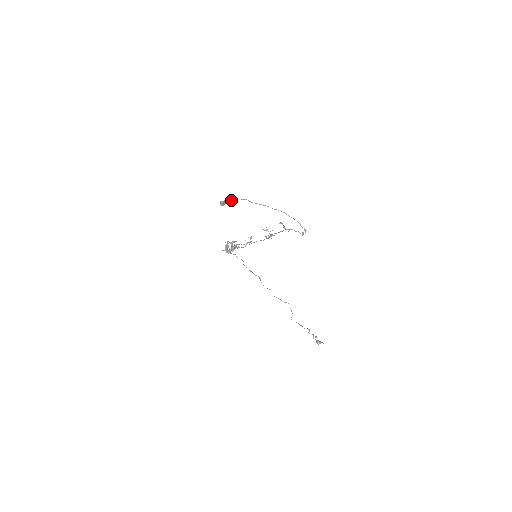
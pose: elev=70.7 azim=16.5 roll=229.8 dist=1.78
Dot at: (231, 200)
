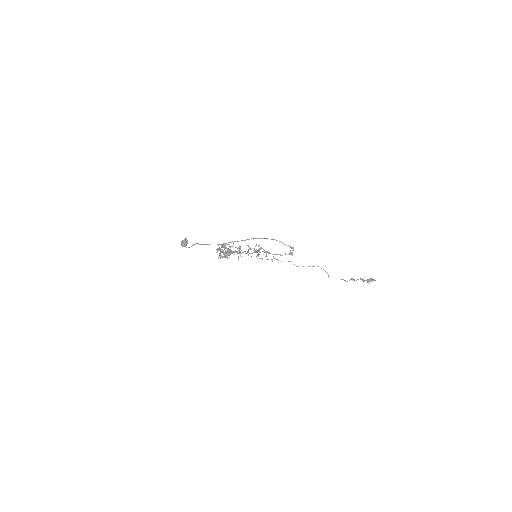
Dot at: (189, 247)
